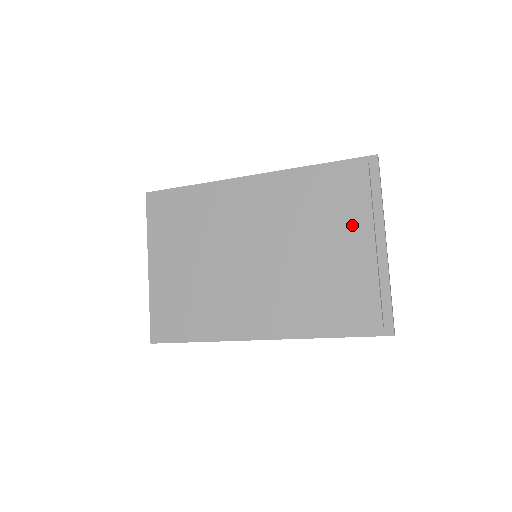
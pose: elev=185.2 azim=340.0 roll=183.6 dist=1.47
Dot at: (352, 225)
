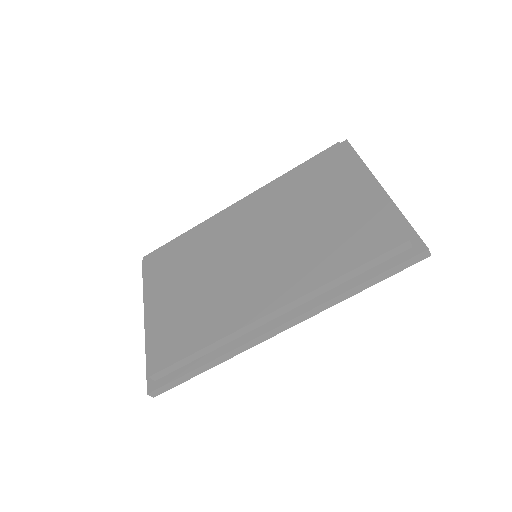
Dot at: (341, 183)
